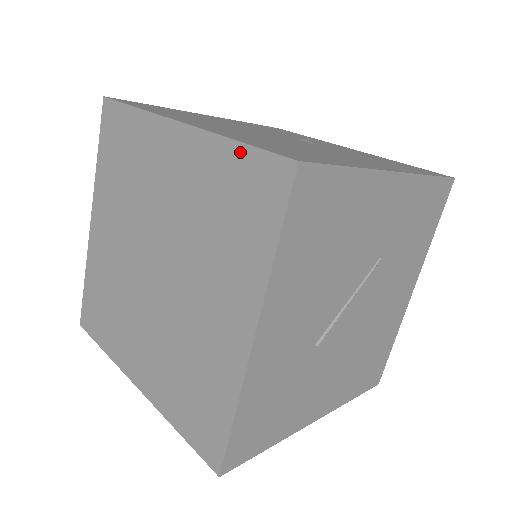
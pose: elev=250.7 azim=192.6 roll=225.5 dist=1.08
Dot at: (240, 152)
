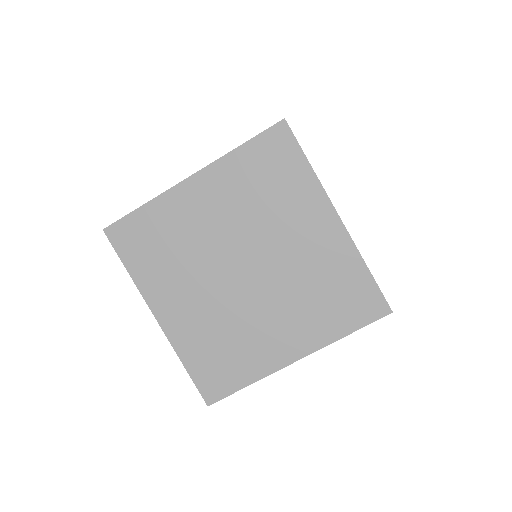
Dot at: (248, 148)
